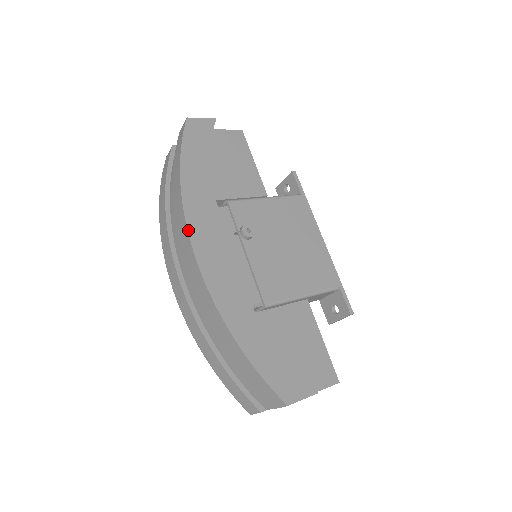
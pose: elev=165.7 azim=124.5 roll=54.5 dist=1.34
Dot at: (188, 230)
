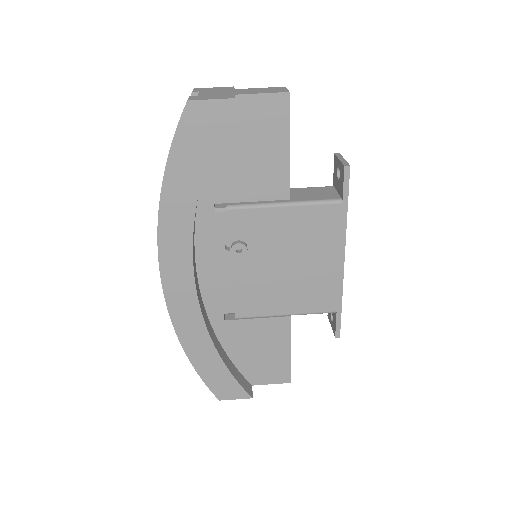
Dot at: (159, 256)
